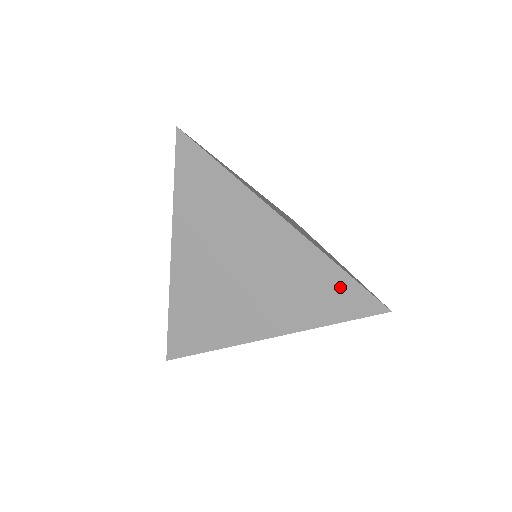
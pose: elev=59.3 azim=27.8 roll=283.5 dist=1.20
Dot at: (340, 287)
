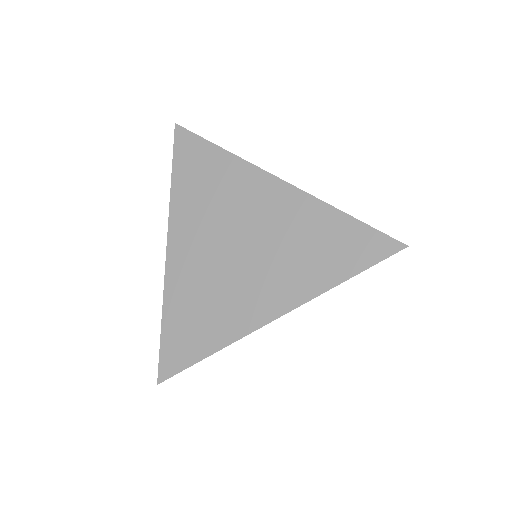
Dot at: (348, 234)
